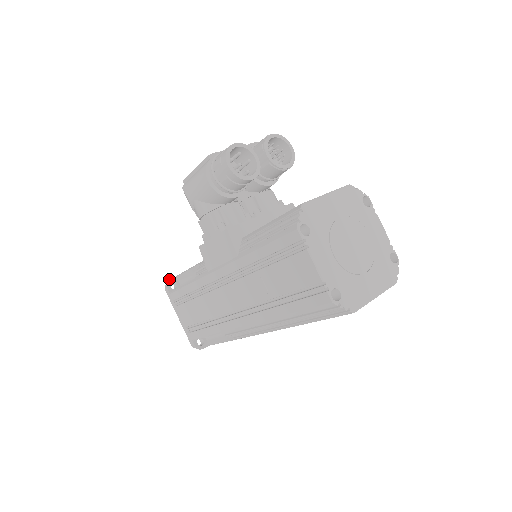
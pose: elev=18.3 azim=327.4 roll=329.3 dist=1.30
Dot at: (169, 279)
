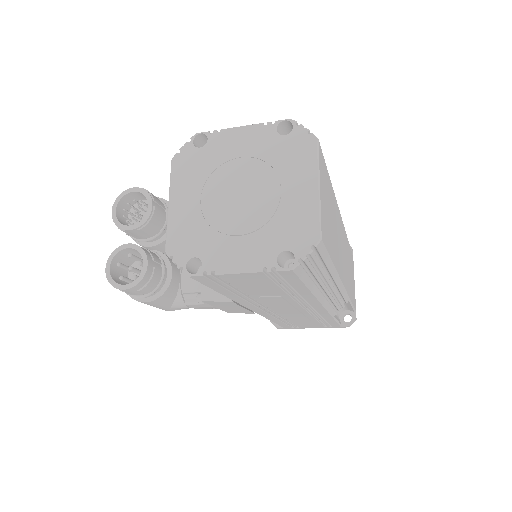
Dot at: occluded
